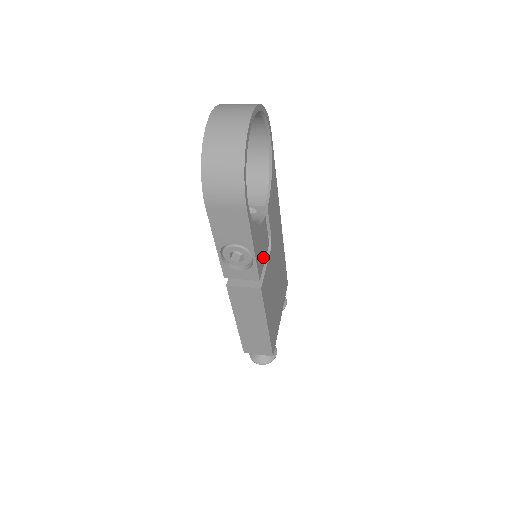
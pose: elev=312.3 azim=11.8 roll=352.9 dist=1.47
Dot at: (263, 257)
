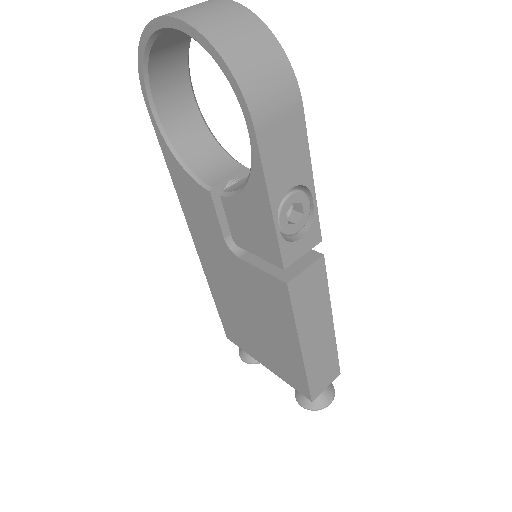
Dot at: occluded
